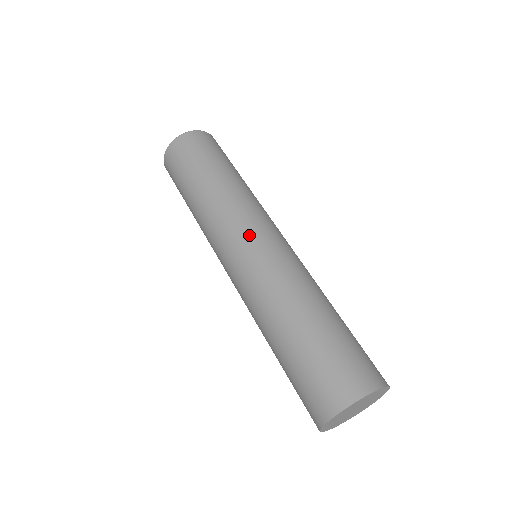
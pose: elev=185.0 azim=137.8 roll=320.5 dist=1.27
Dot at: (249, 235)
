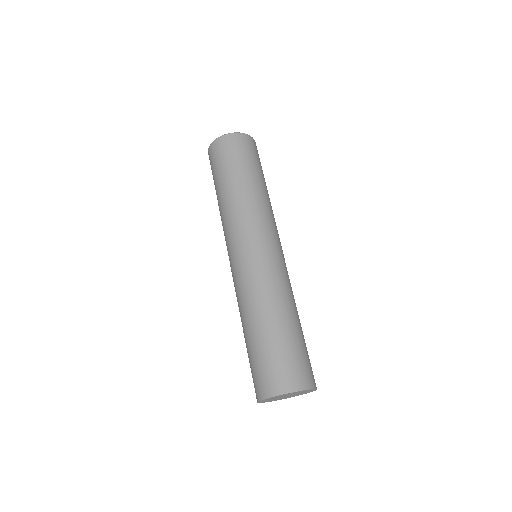
Dot at: (258, 241)
